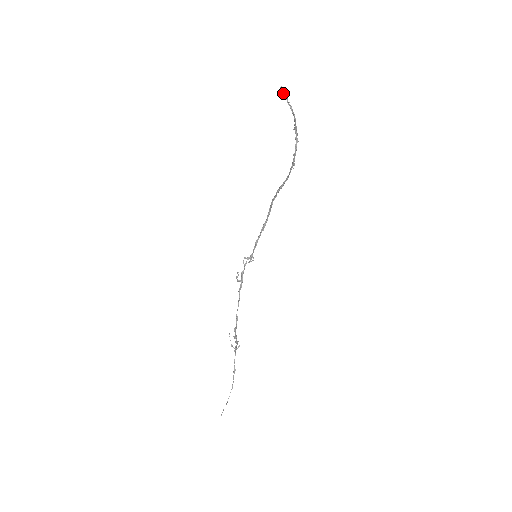
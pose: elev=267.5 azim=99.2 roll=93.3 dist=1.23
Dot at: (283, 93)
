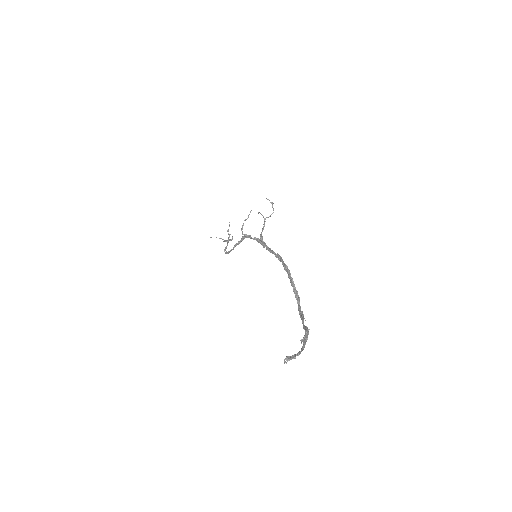
Dot at: (289, 359)
